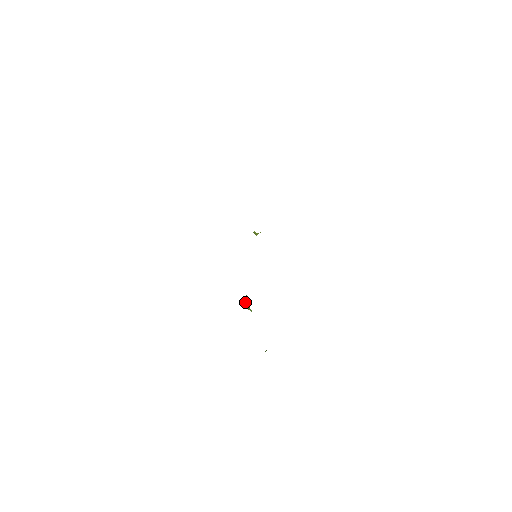
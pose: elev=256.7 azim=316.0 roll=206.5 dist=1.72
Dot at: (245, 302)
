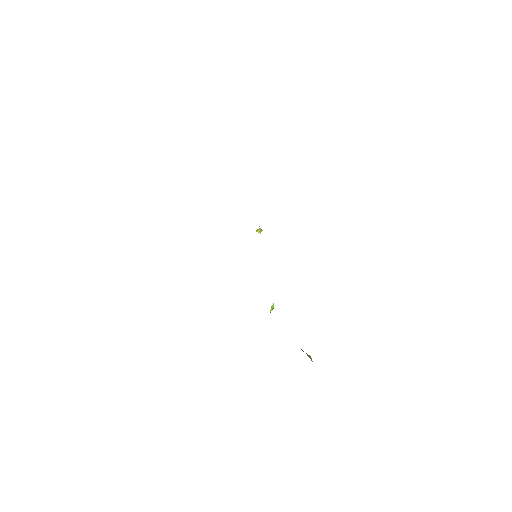
Dot at: occluded
